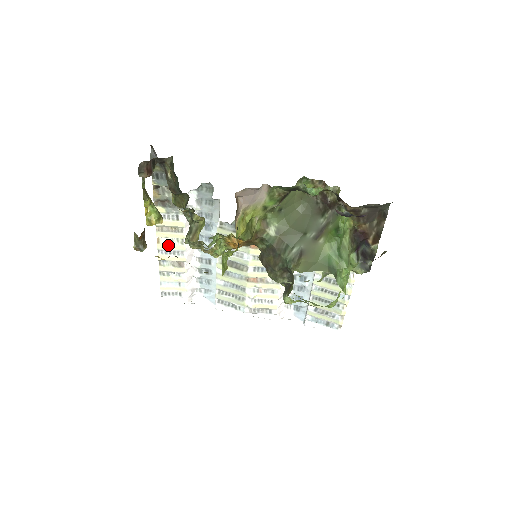
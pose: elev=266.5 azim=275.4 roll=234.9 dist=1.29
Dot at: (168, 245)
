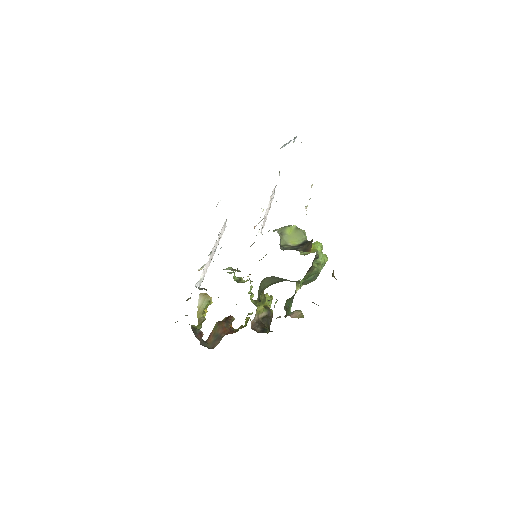
Dot at: occluded
